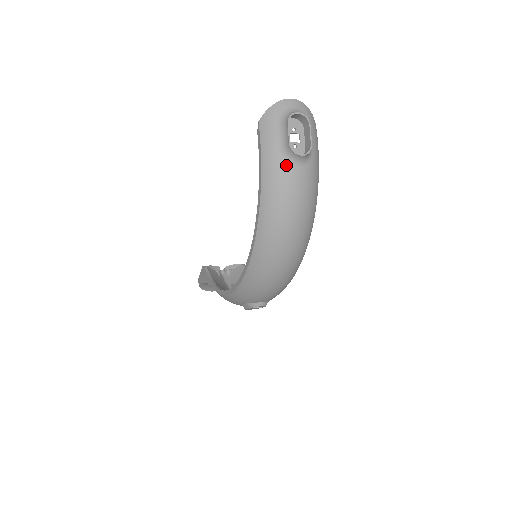
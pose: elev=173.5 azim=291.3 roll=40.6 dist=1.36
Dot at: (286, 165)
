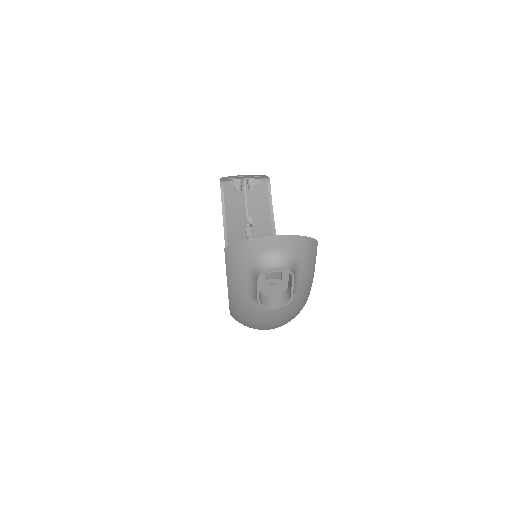
Dot at: (256, 305)
